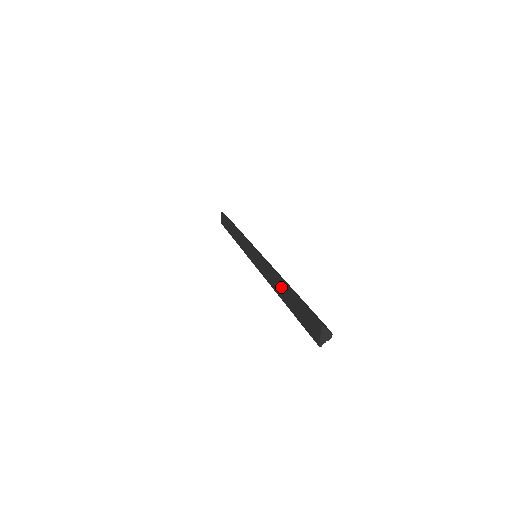
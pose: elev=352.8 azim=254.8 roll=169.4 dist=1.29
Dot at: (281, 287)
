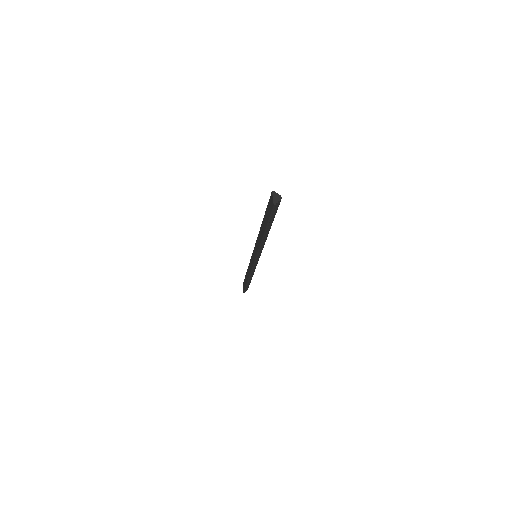
Dot at: (262, 228)
